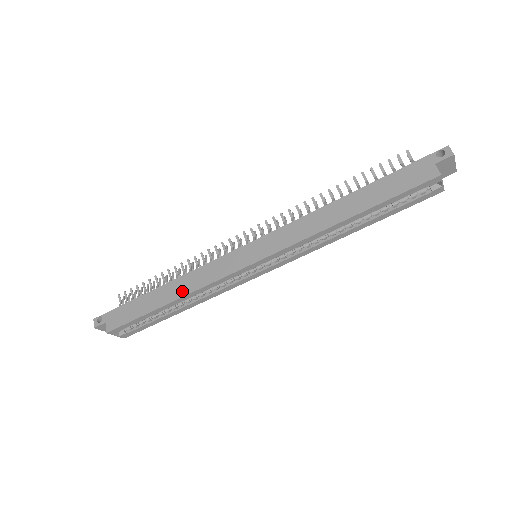
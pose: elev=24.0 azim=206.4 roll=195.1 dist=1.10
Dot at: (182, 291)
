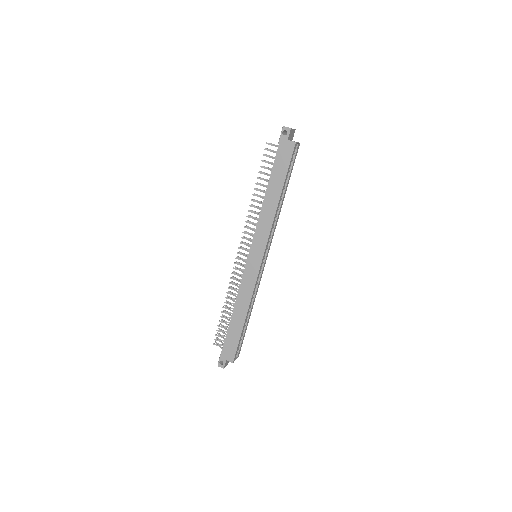
Dot at: (245, 307)
